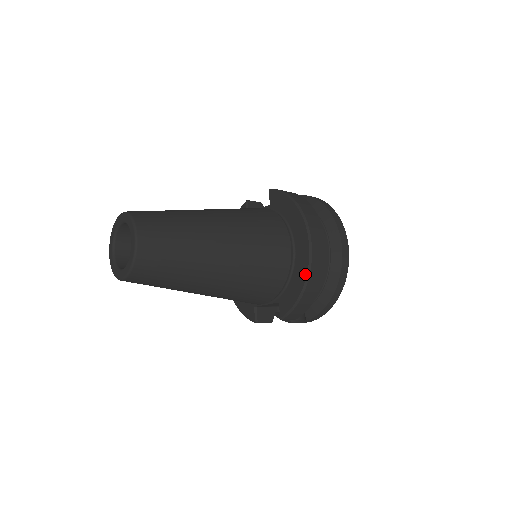
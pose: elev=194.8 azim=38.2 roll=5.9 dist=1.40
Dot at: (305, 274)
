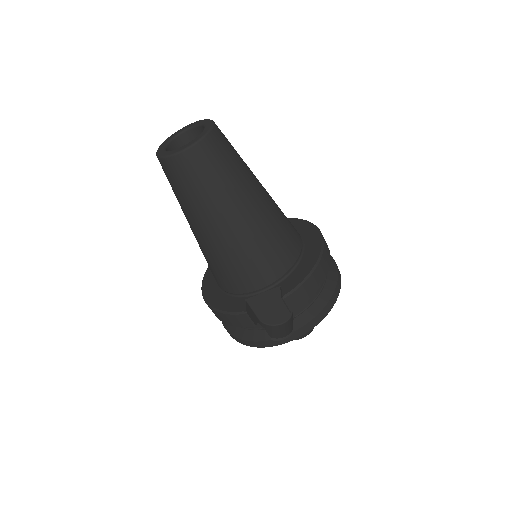
Dot at: (317, 256)
